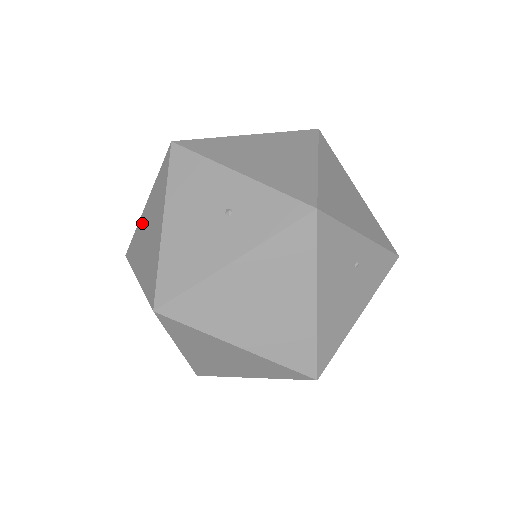
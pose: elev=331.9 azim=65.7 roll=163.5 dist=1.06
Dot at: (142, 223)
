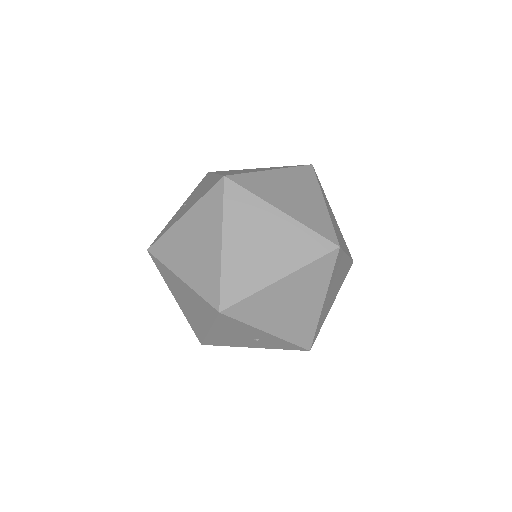
Dot at: (176, 281)
